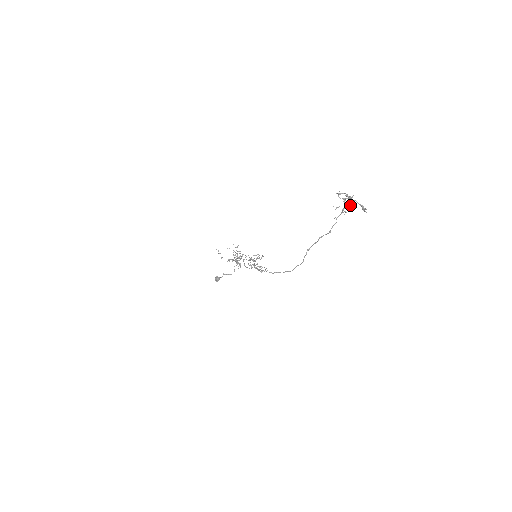
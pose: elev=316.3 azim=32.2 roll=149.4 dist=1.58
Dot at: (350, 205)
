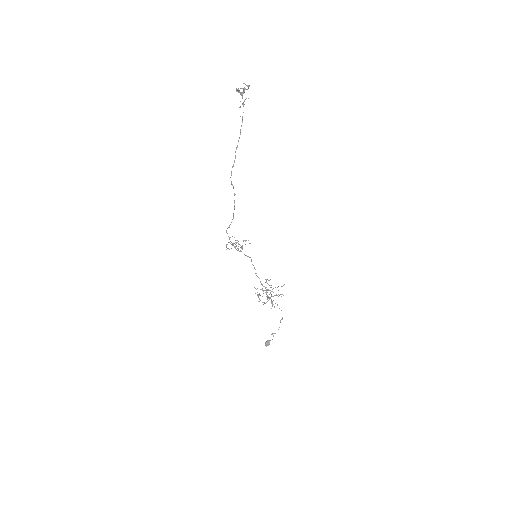
Dot at: (242, 92)
